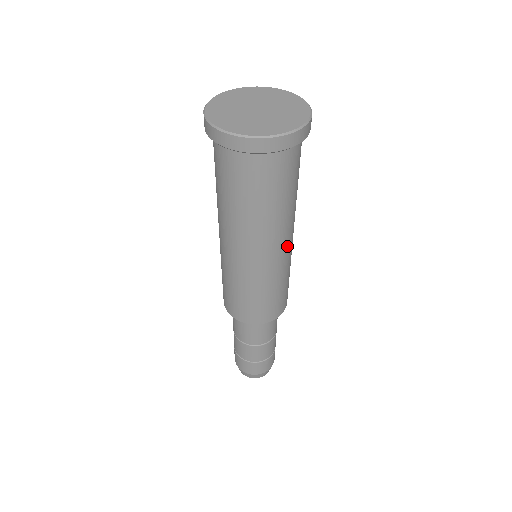
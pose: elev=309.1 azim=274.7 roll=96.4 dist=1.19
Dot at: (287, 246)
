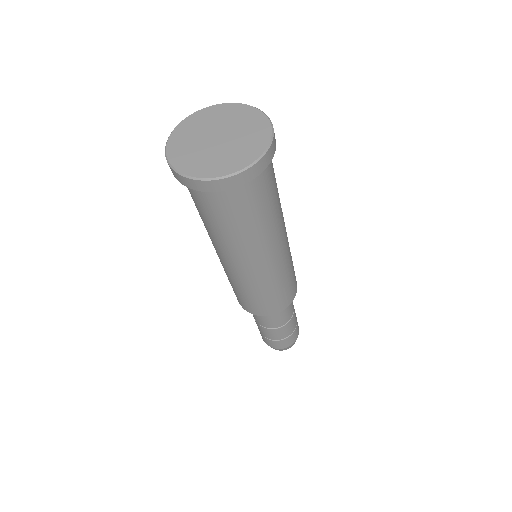
Dot at: (264, 263)
